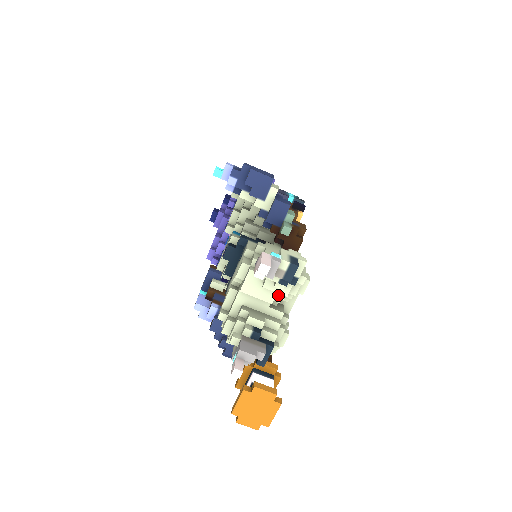
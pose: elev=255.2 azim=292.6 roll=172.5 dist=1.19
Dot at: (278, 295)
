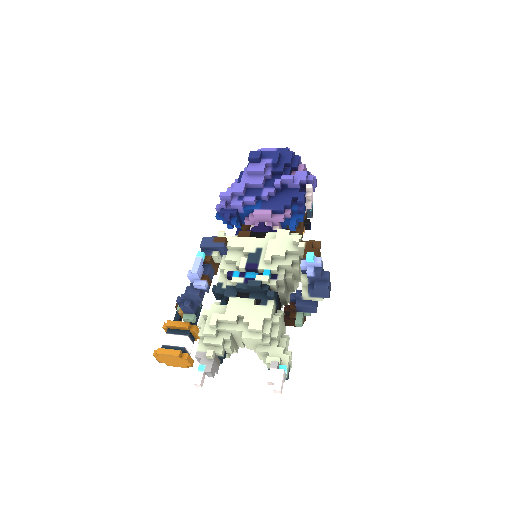
Dot at: occluded
